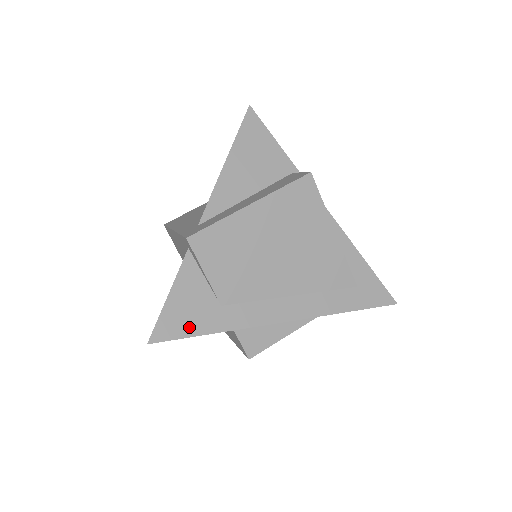
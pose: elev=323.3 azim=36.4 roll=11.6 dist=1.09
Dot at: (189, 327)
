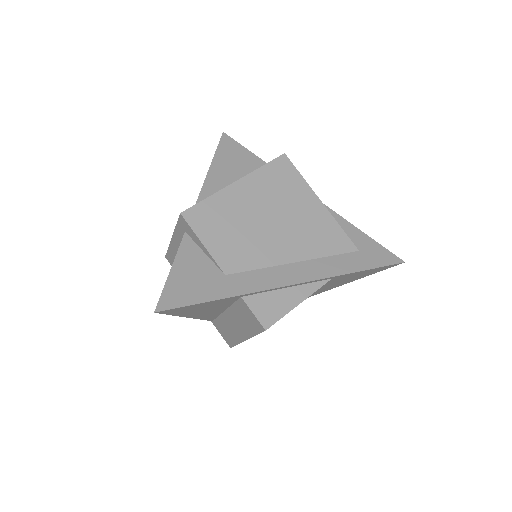
Dot at: (195, 295)
